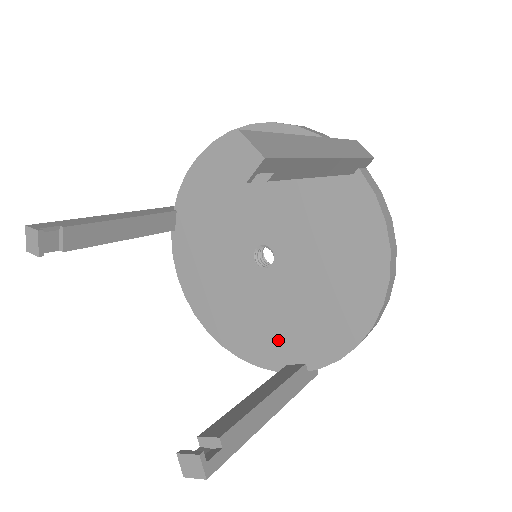
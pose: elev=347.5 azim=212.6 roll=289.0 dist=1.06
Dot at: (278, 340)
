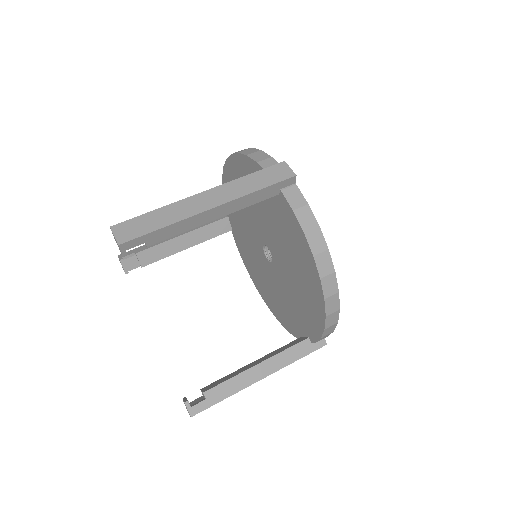
Dot at: (293, 317)
